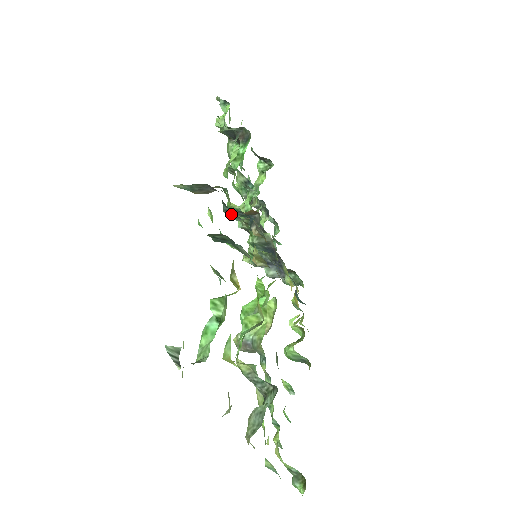
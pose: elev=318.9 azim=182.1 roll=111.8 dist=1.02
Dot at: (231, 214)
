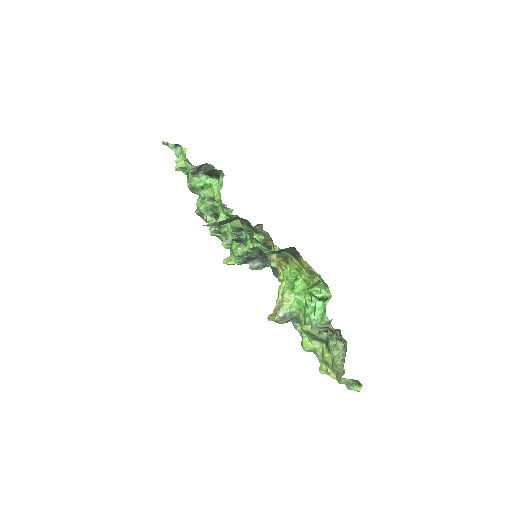
Dot at: occluded
